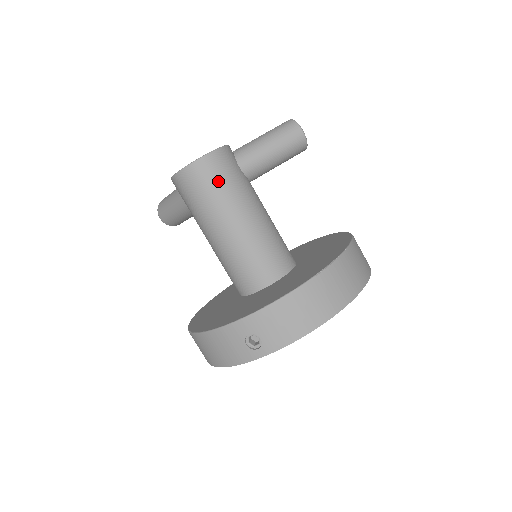
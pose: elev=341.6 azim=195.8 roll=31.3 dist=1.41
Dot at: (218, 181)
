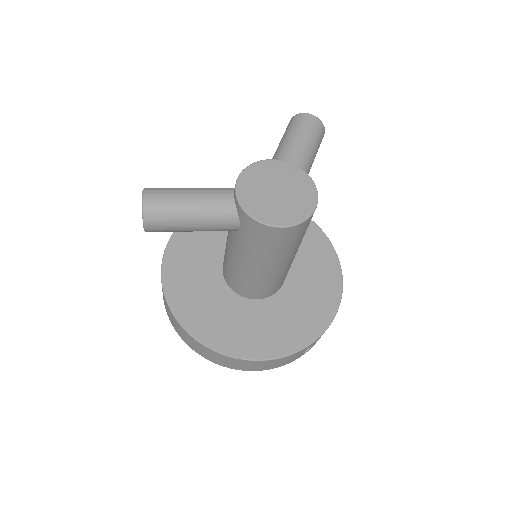
Dot at: occluded
